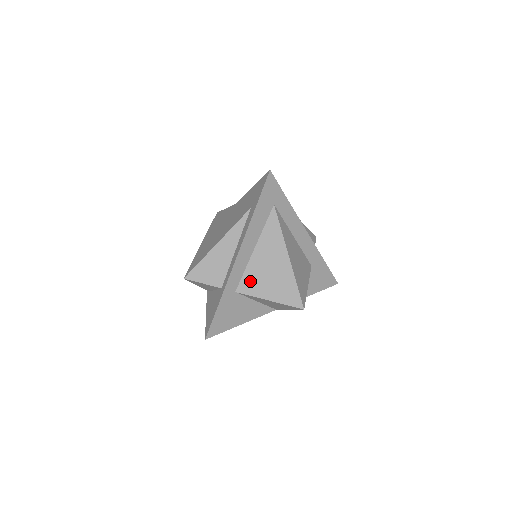
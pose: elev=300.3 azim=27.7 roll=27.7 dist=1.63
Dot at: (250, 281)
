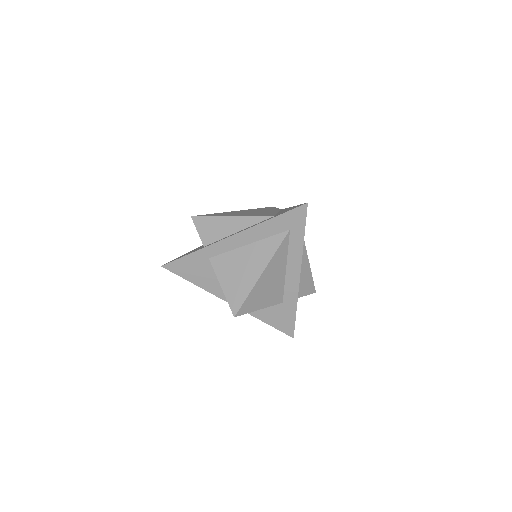
Dot at: (224, 262)
